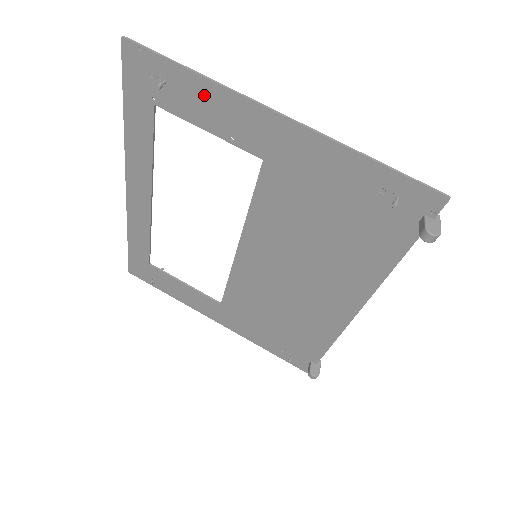
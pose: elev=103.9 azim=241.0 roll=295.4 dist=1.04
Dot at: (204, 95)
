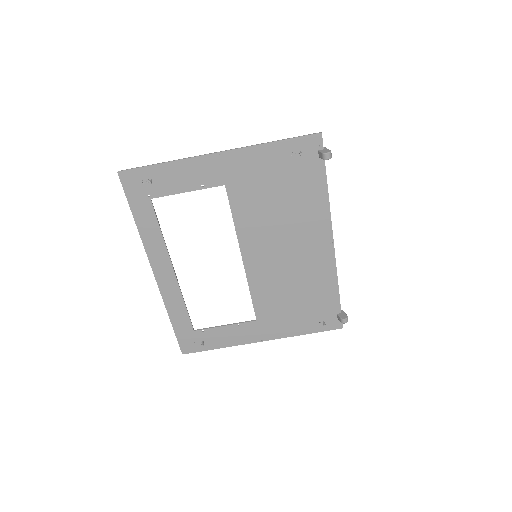
Dot at: (176, 171)
